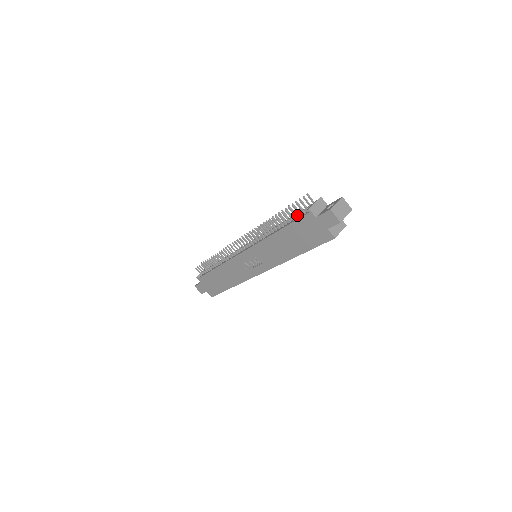
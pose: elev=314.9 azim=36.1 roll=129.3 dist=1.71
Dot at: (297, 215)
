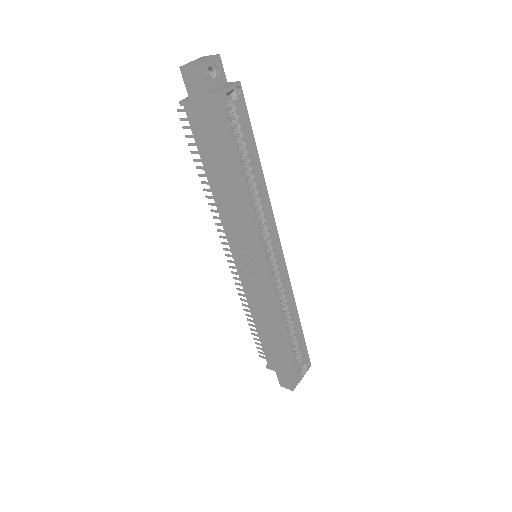
Dot at: occluded
